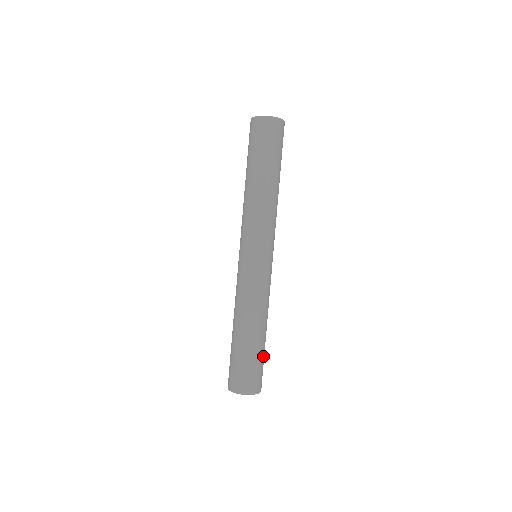
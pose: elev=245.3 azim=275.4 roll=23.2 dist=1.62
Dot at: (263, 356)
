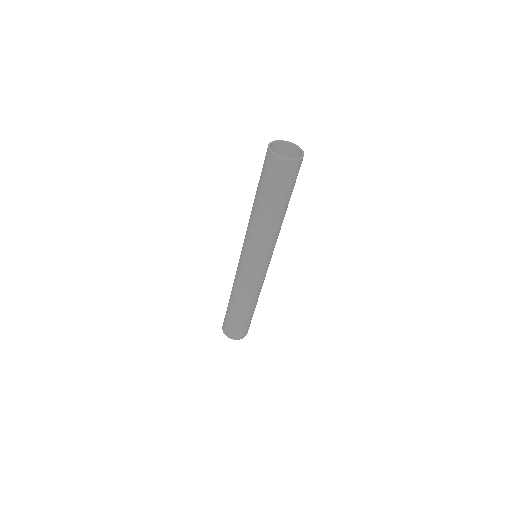
Dot at: occluded
